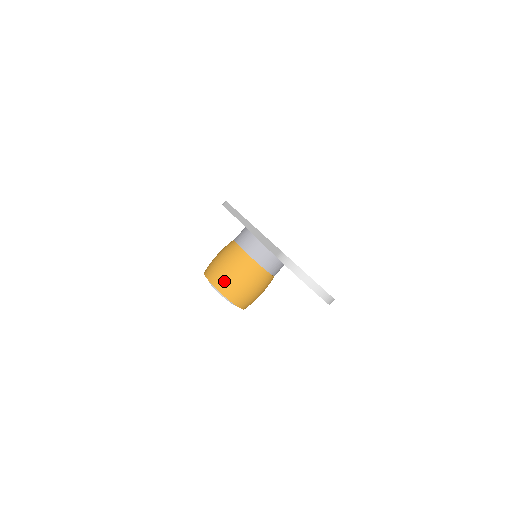
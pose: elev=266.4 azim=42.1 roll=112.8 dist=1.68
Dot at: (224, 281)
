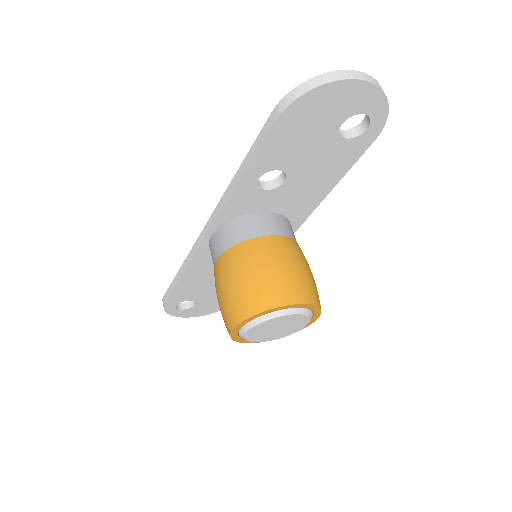
Dot at: (262, 291)
